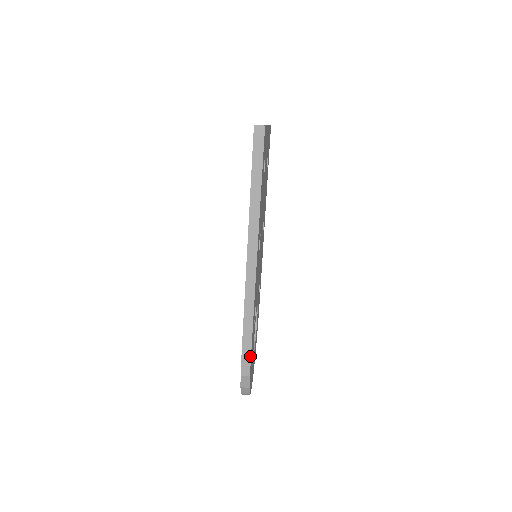
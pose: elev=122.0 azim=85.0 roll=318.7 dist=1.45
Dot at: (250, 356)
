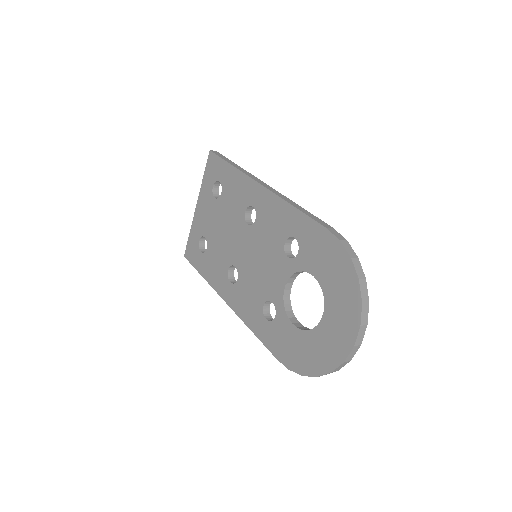
Dot at: (329, 226)
